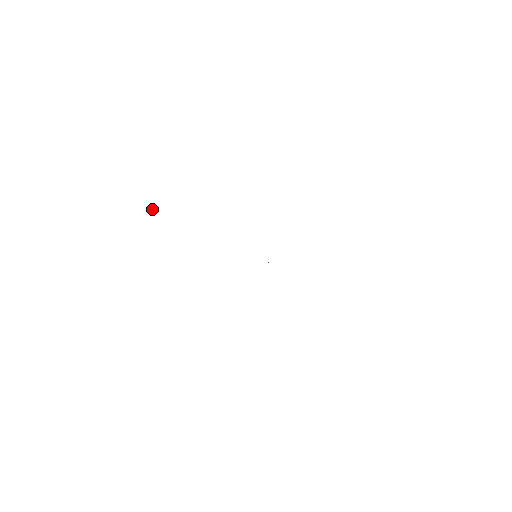
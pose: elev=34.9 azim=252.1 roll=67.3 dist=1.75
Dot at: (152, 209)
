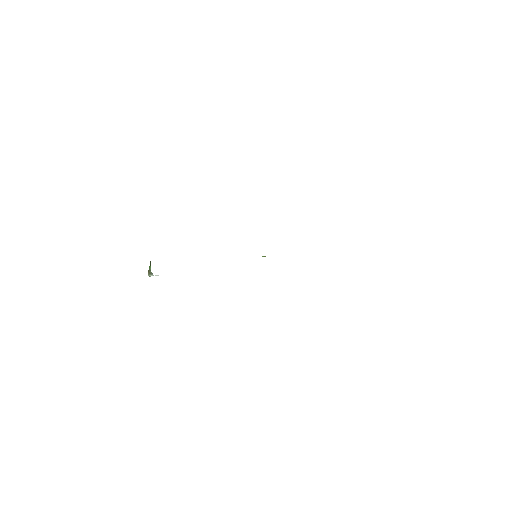
Dot at: (149, 275)
